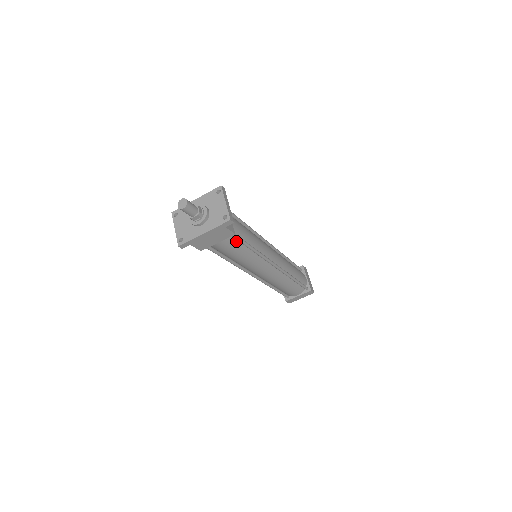
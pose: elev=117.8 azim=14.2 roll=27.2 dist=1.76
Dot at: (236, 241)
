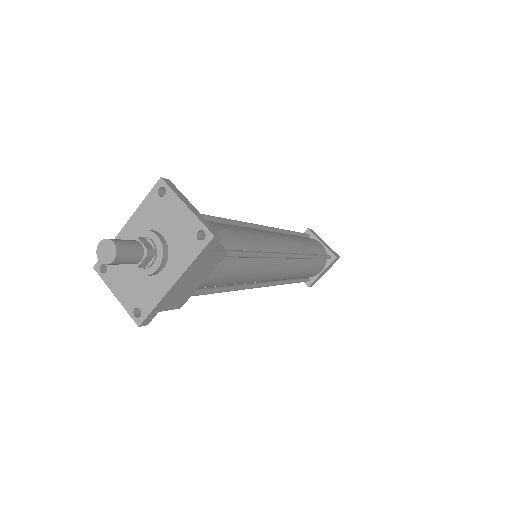
Dot at: (229, 259)
